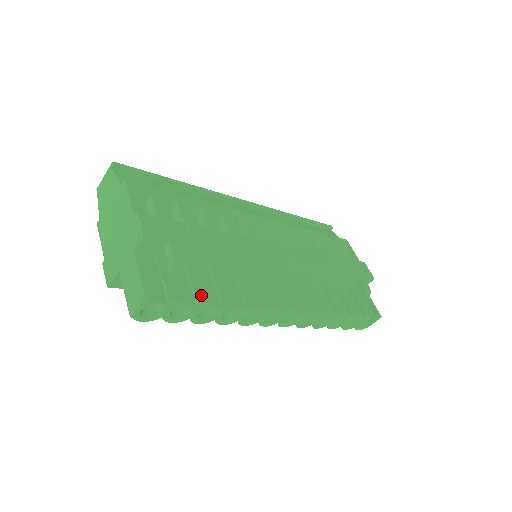
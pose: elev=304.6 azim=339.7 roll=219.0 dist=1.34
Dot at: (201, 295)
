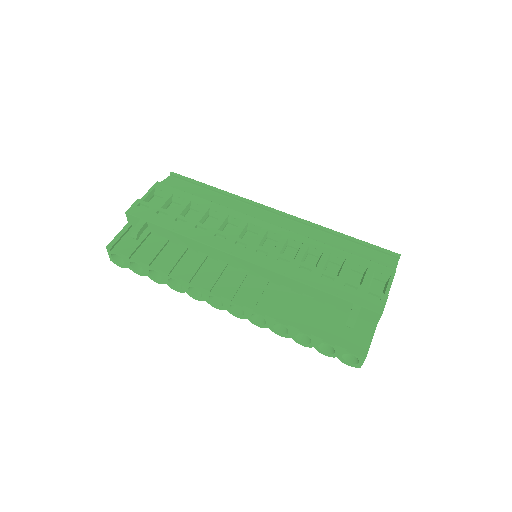
Dot at: (147, 258)
